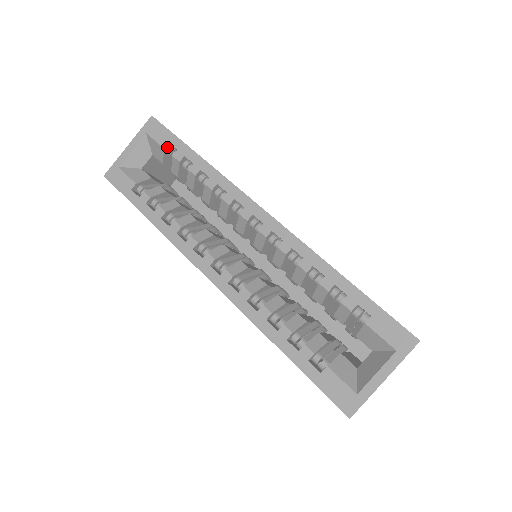
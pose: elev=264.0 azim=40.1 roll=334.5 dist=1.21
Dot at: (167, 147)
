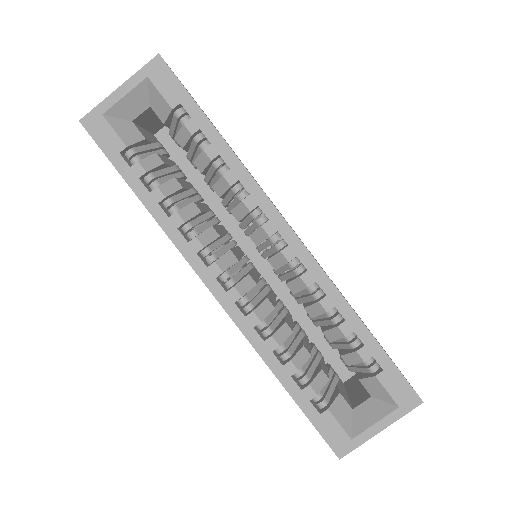
Dot at: (176, 107)
